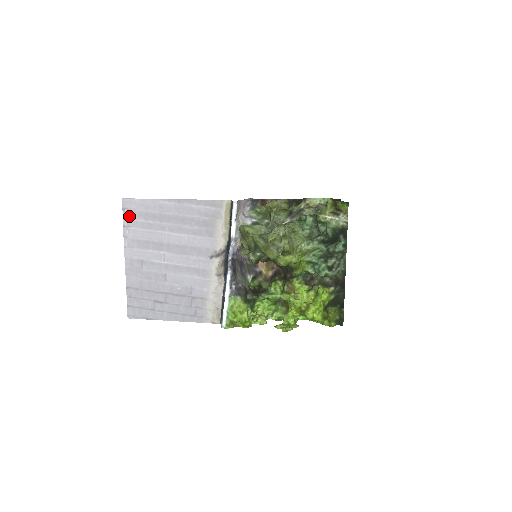
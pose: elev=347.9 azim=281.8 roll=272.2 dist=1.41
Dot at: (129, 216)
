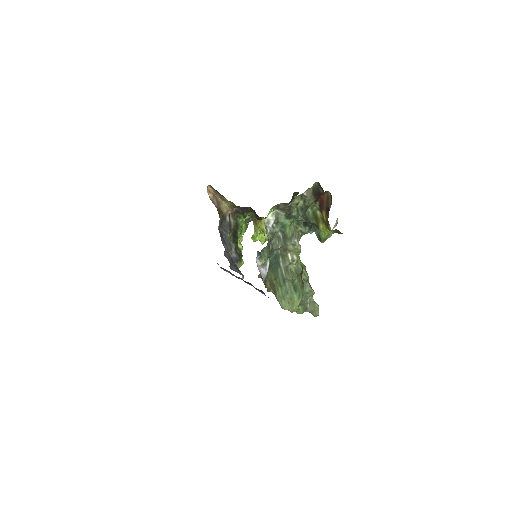
Dot at: occluded
